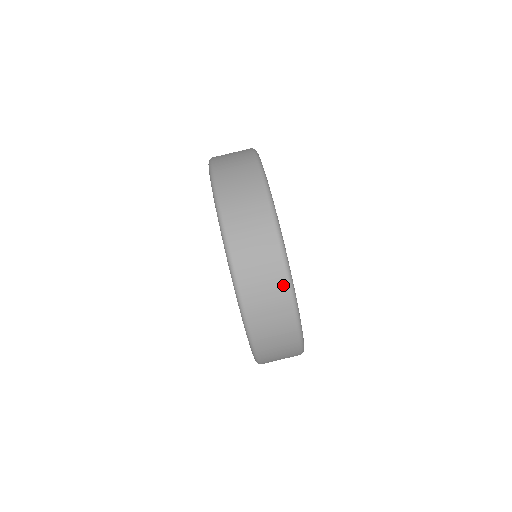
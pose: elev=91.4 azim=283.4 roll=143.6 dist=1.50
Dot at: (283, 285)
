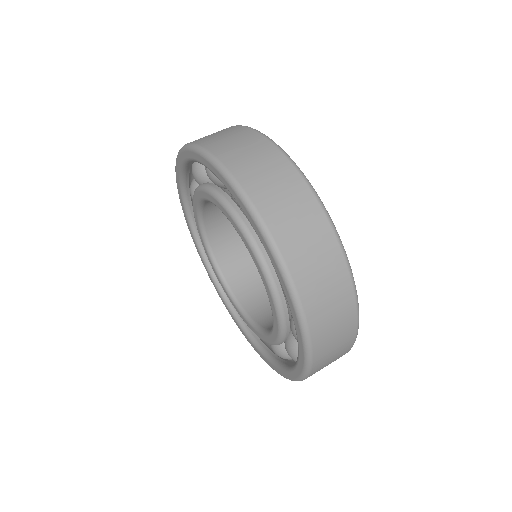
Dot at: (352, 314)
